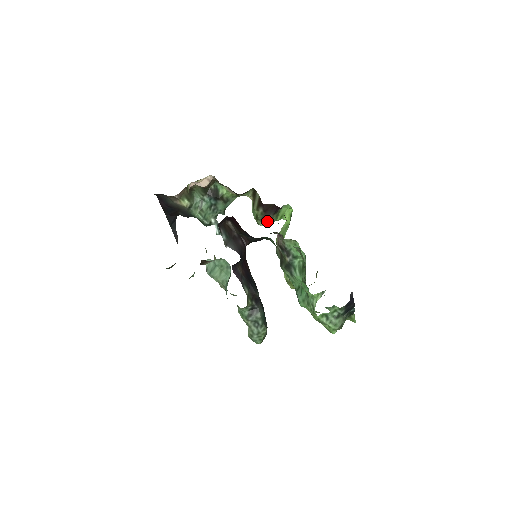
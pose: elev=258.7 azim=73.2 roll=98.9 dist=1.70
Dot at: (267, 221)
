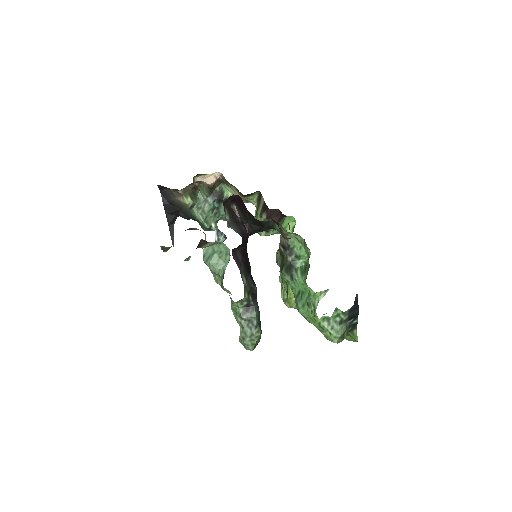
Dot at: (269, 230)
